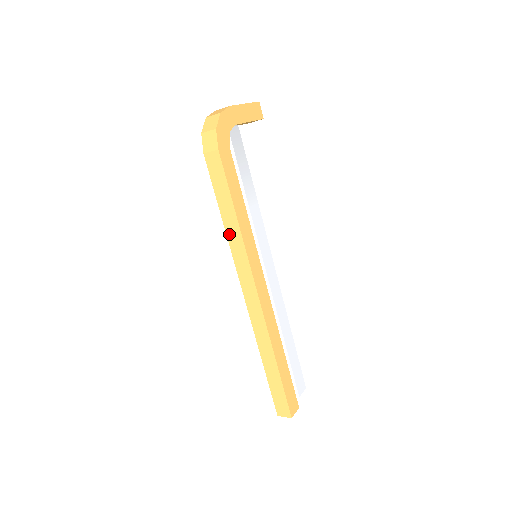
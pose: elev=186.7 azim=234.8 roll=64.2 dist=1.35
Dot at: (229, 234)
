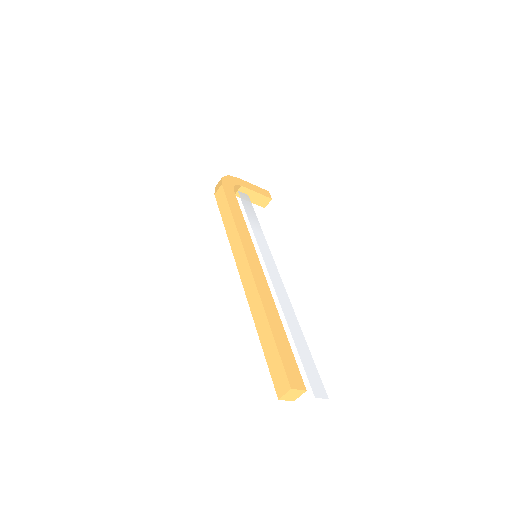
Dot at: (229, 234)
